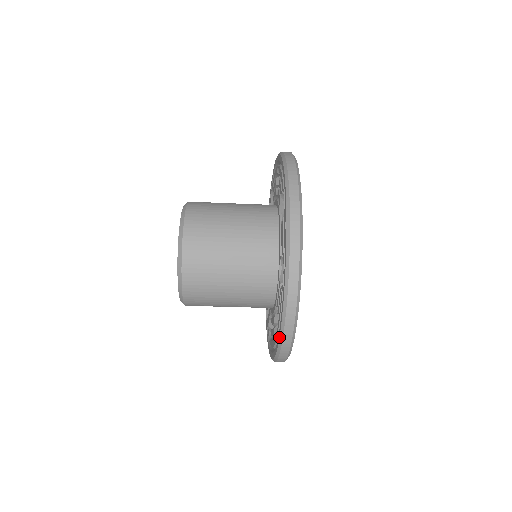
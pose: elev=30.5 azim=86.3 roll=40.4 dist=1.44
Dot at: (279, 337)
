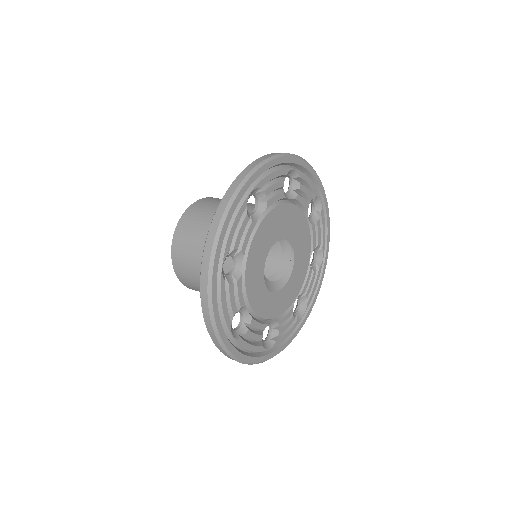
Dot at: occluded
